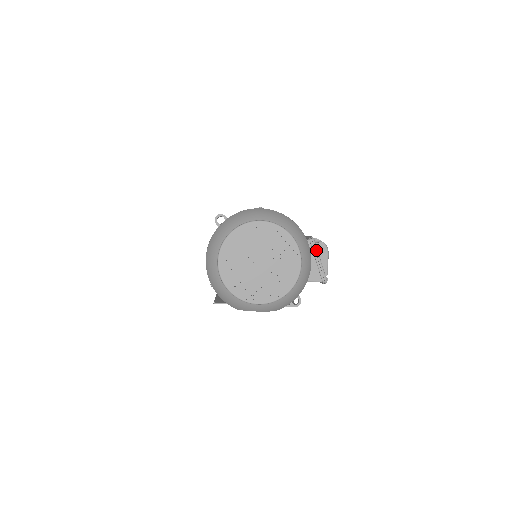
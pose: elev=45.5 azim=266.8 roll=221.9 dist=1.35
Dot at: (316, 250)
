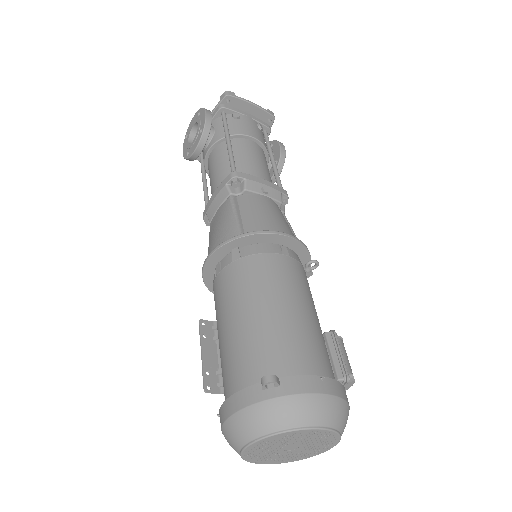
Dot at: occluded
